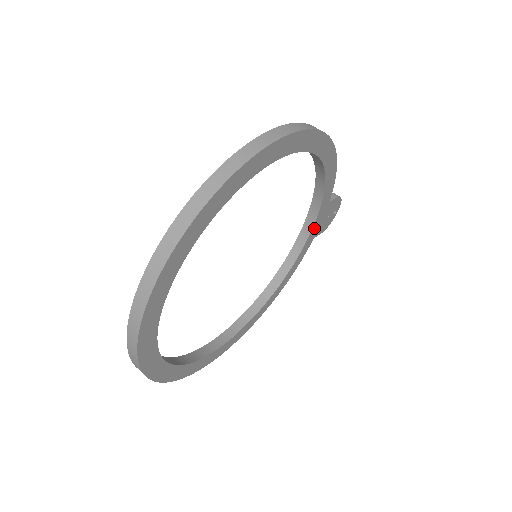
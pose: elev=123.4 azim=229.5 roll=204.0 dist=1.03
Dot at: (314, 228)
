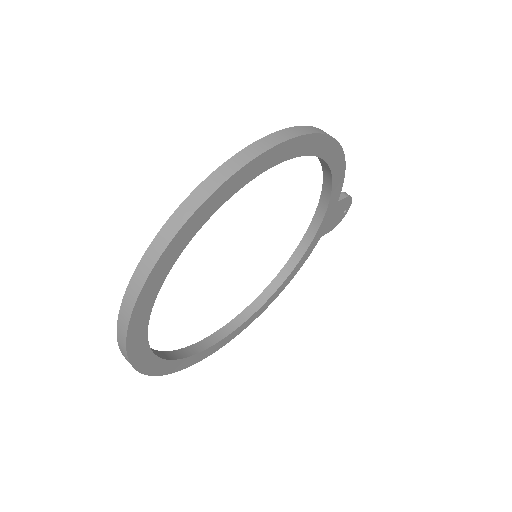
Dot at: (321, 227)
